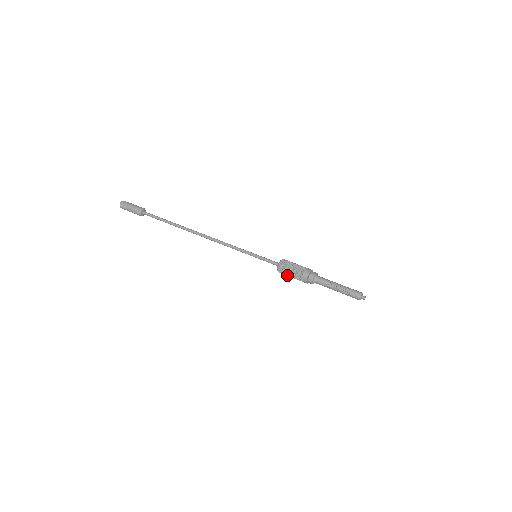
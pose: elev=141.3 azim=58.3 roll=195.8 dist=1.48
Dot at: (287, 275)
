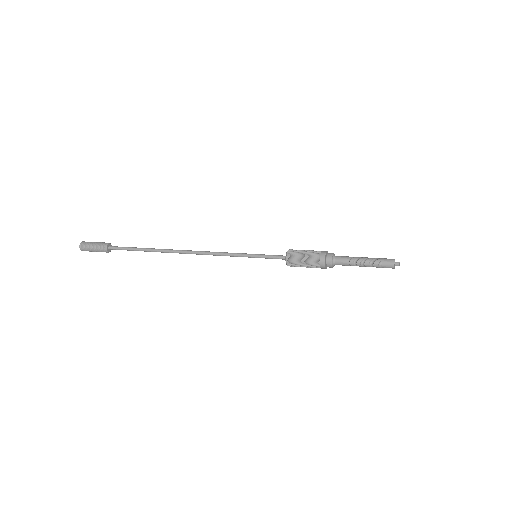
Dot at: (298, 261)
